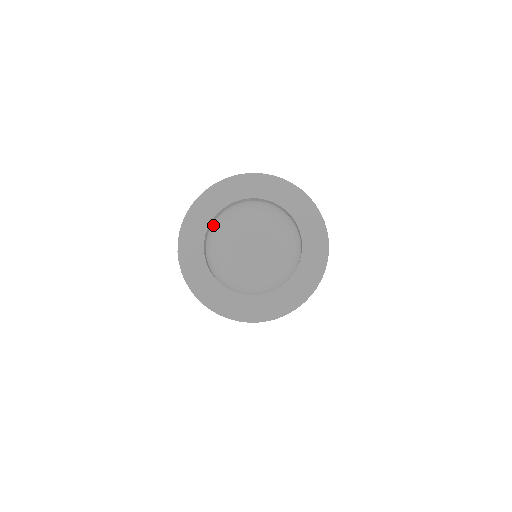
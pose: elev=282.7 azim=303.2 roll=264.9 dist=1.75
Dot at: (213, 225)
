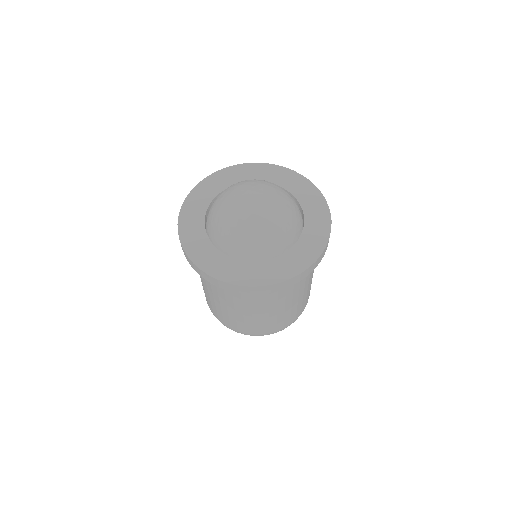
Dot at: (211, 208)
